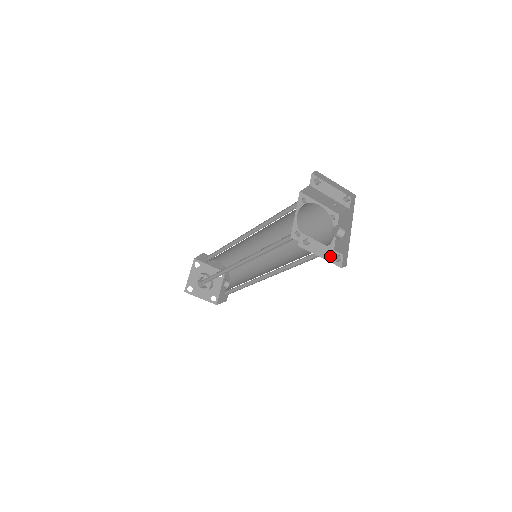
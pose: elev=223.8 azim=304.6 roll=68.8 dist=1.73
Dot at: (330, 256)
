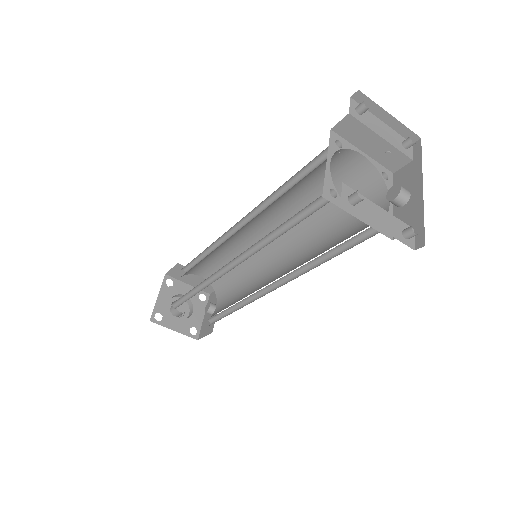
Dot at: (394, 228)
